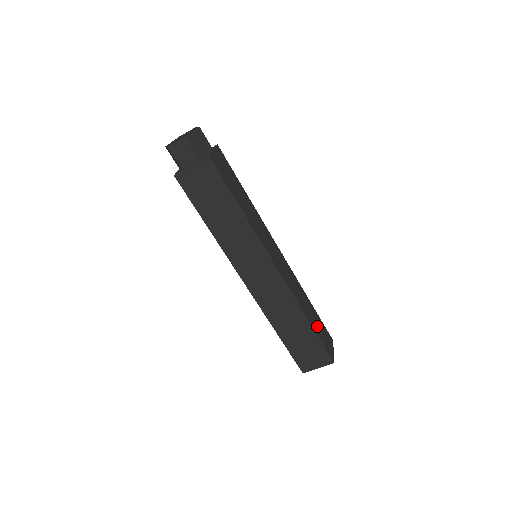
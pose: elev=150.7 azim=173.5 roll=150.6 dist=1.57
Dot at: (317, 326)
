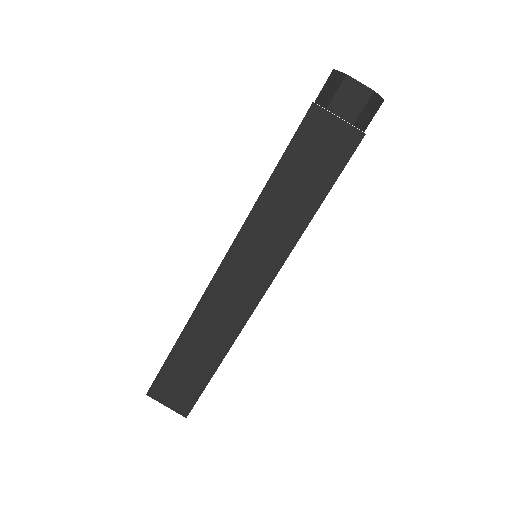
Dot at: occluded
